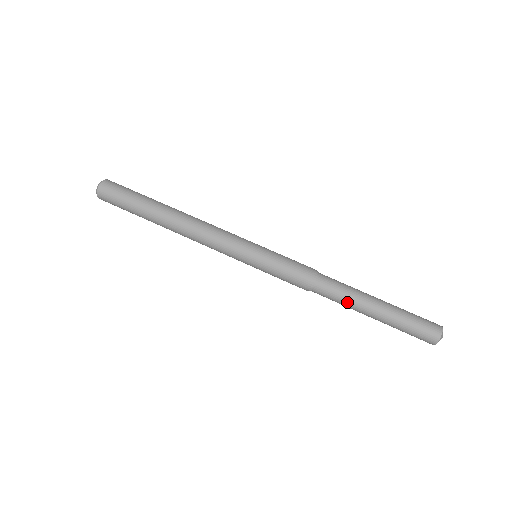
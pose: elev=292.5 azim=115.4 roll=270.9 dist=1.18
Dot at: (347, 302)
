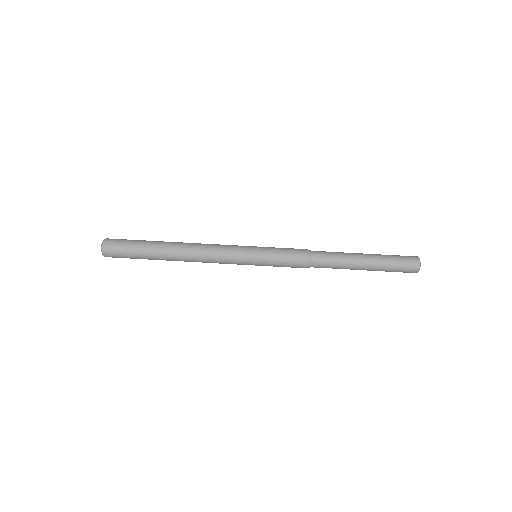
Dot at: (342, 256)
